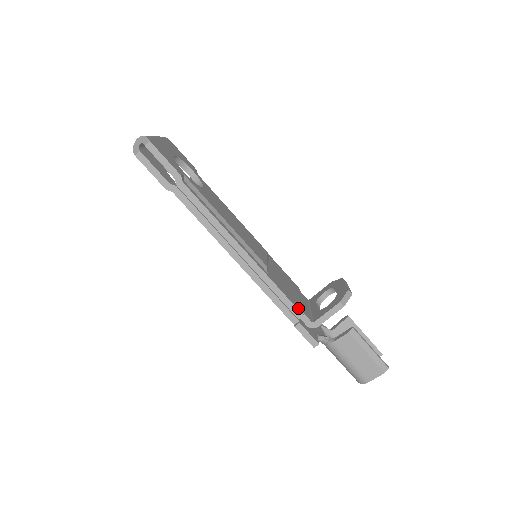
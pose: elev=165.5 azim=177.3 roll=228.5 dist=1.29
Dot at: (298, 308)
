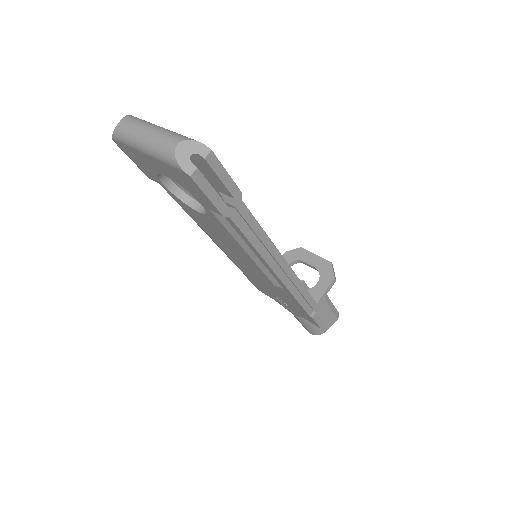
Dot at: occluded
